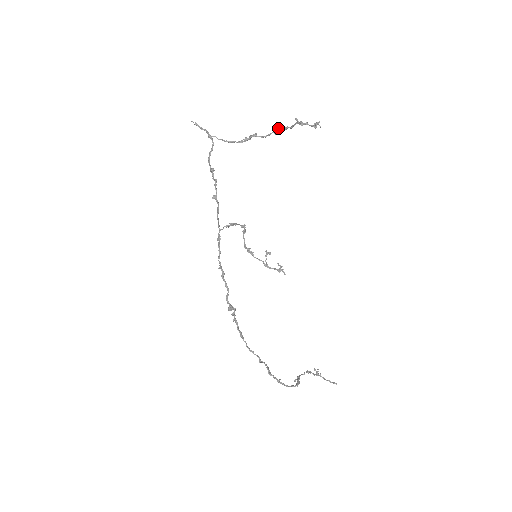
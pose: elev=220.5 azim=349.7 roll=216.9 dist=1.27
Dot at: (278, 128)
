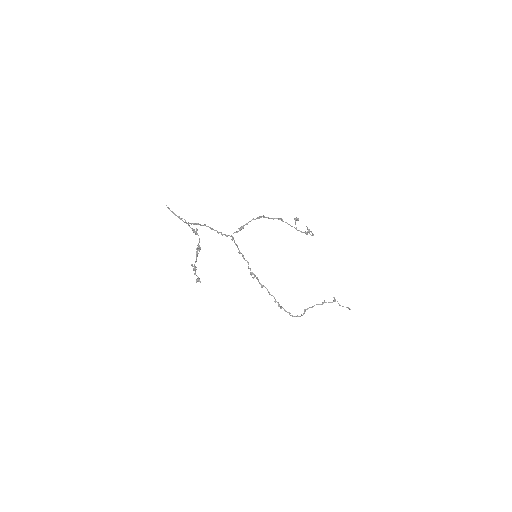
Dot at: (197, 248)
